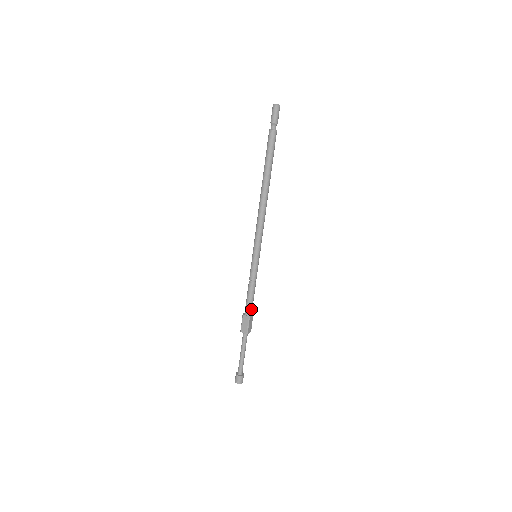
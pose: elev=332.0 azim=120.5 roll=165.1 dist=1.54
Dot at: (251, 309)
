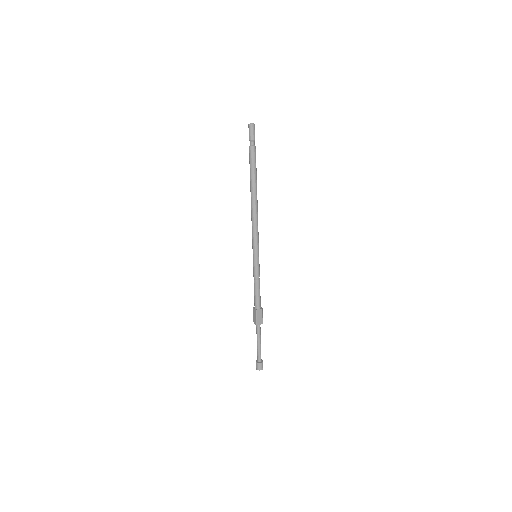
Dot at: (260, 302)
